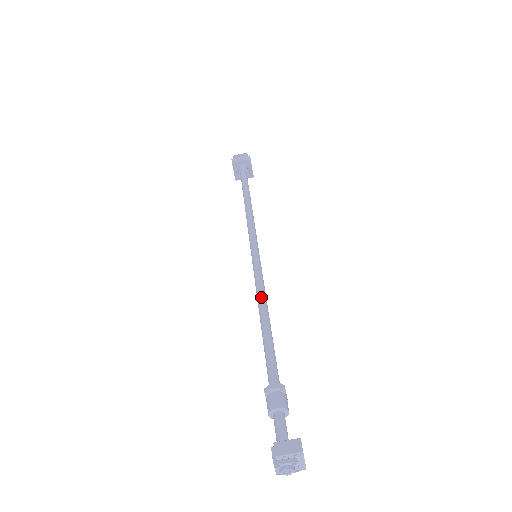
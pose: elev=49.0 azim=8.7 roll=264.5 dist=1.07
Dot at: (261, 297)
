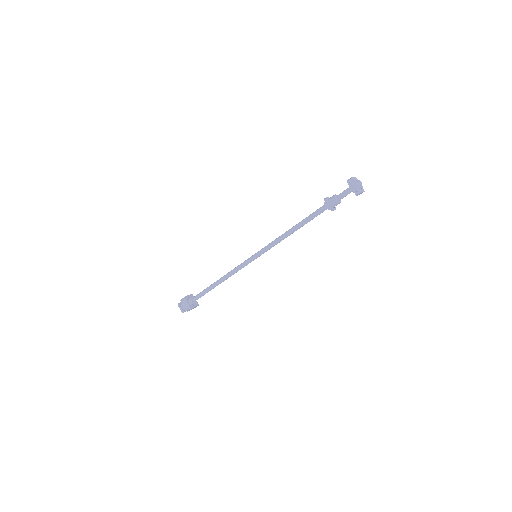
Dot at: (281, 235)
